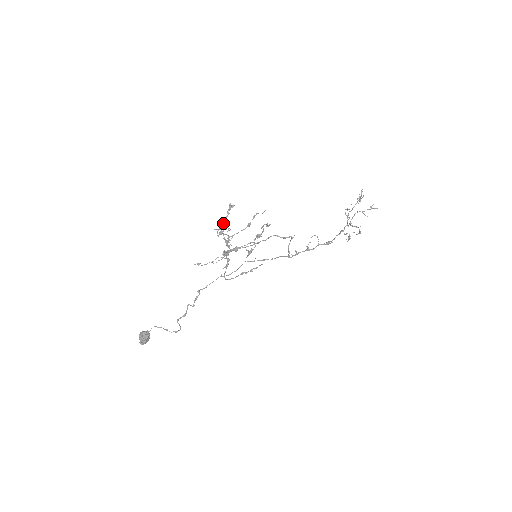
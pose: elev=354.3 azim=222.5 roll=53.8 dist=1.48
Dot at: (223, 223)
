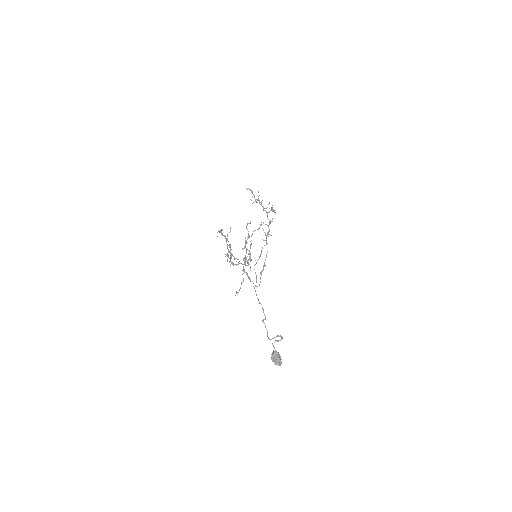
Dot at: occluded
